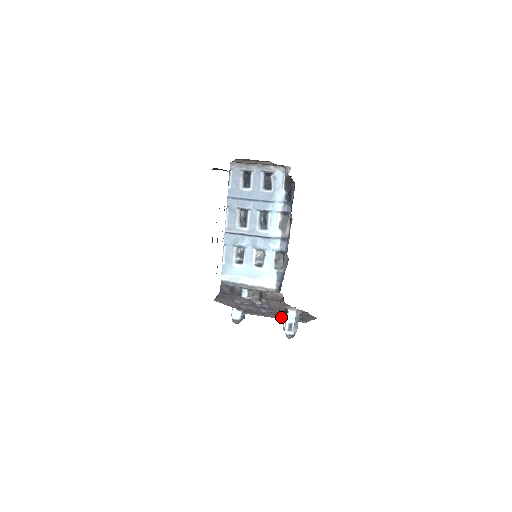
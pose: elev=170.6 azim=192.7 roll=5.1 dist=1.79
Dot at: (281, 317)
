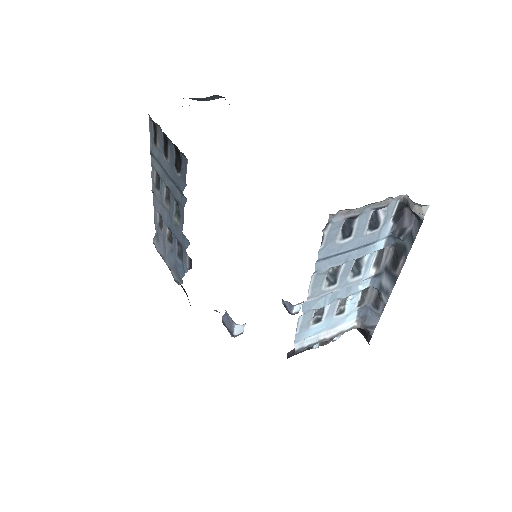
Dot at: occluded
